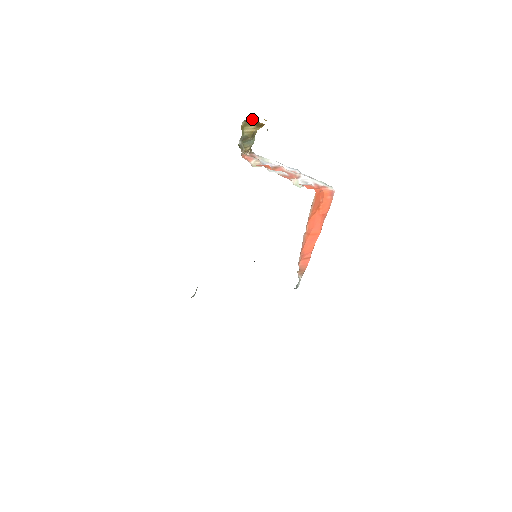
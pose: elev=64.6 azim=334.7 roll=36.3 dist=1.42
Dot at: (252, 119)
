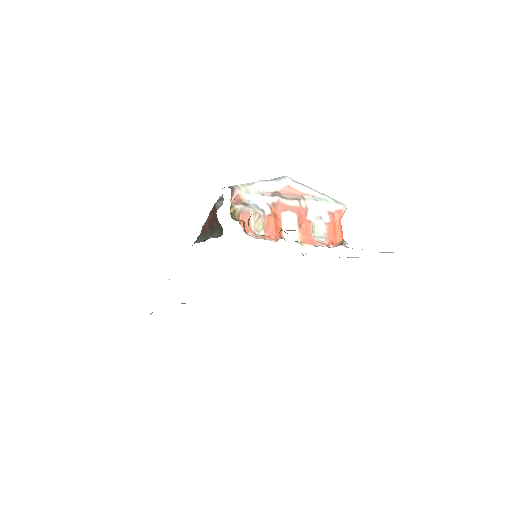
Dot at: occluded
